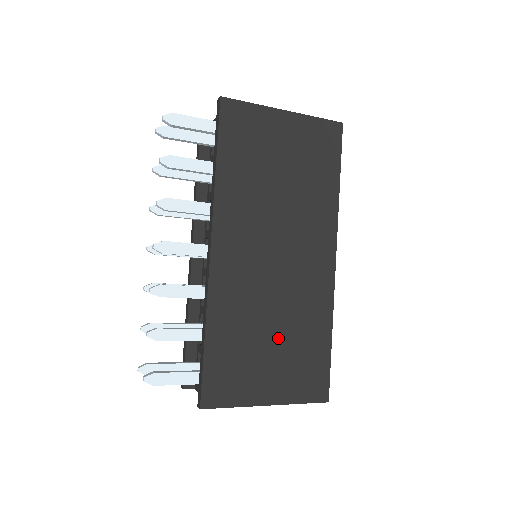
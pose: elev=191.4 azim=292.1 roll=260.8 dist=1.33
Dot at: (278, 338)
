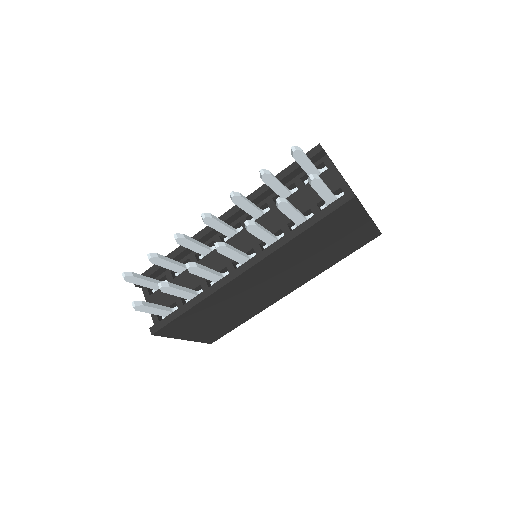
Dot at: (224, 316)
